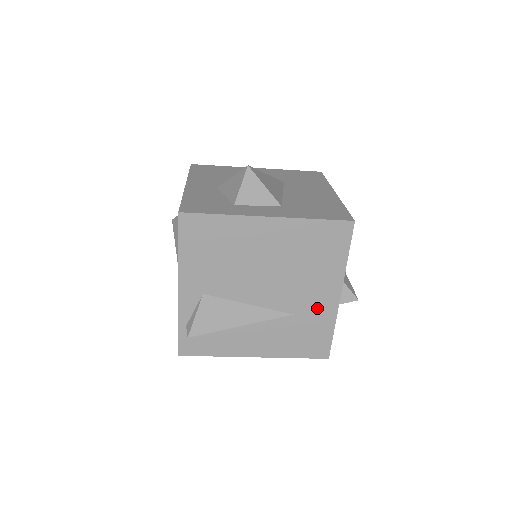
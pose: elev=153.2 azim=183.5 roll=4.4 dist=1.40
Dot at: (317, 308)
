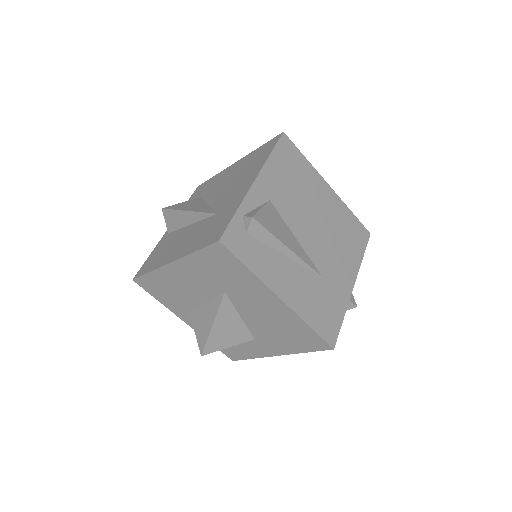
Dot at: (338, 285)
